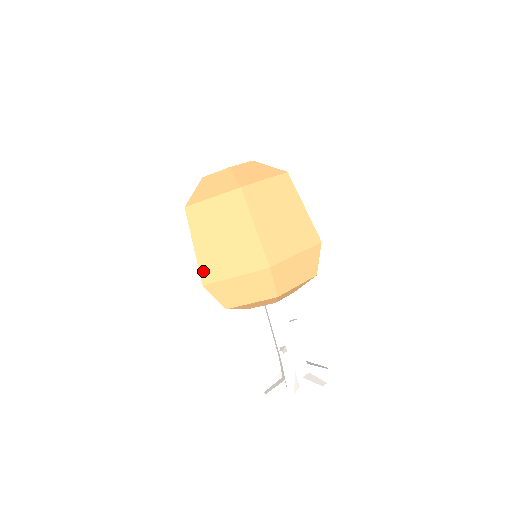
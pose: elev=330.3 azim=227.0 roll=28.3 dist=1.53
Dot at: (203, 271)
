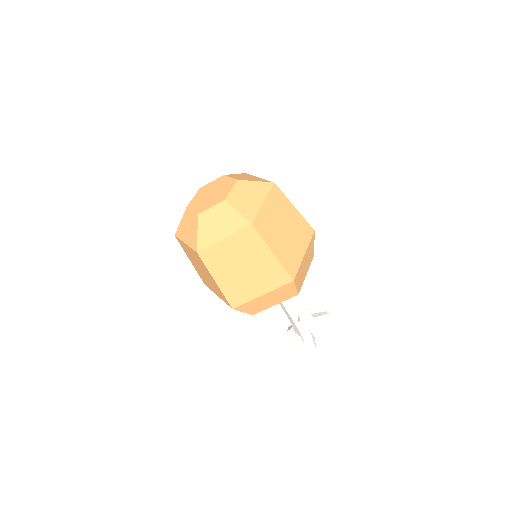
Dot at: (230, 298)
